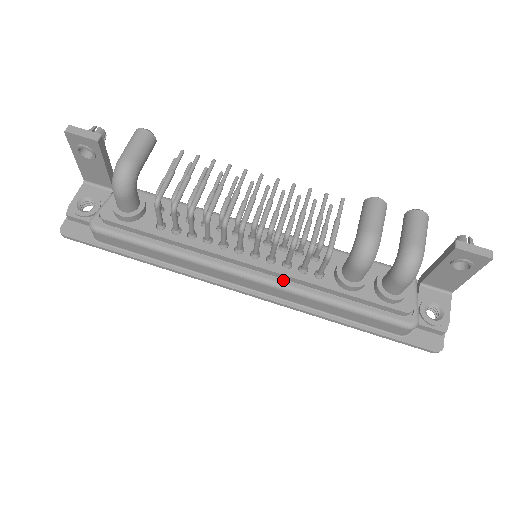
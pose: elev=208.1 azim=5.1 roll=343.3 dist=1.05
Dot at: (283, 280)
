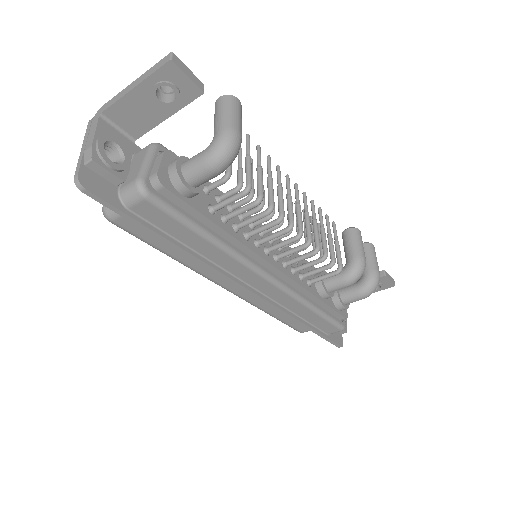
Dot at: (289, 285)
